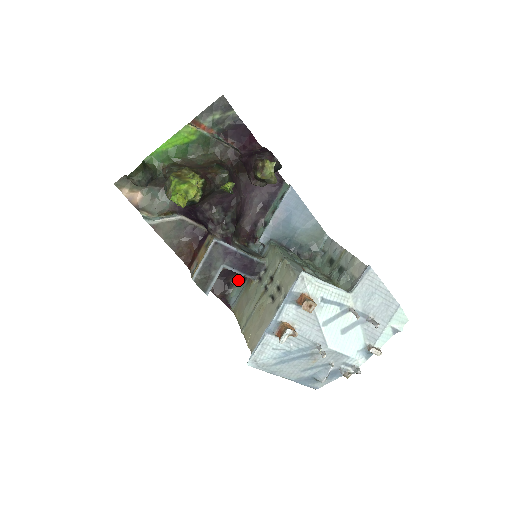
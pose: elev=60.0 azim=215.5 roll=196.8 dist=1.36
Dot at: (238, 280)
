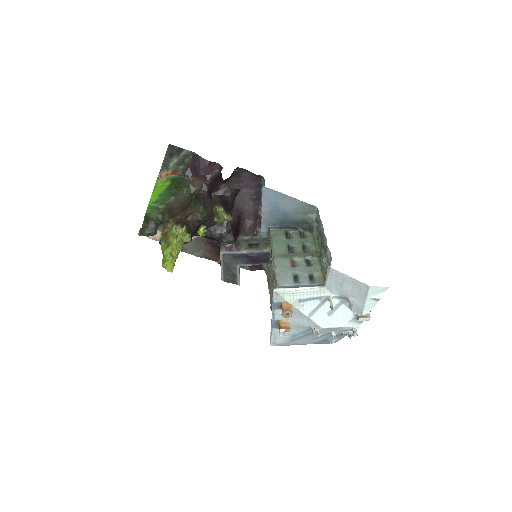
Dot at: occluded
